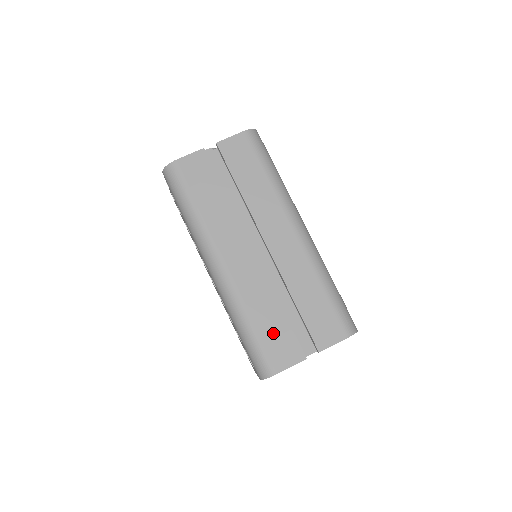
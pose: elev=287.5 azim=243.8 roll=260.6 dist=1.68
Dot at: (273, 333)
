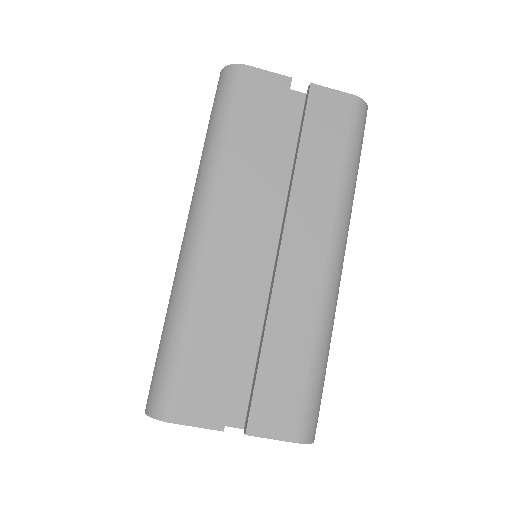
Dot at: (205, 365)
